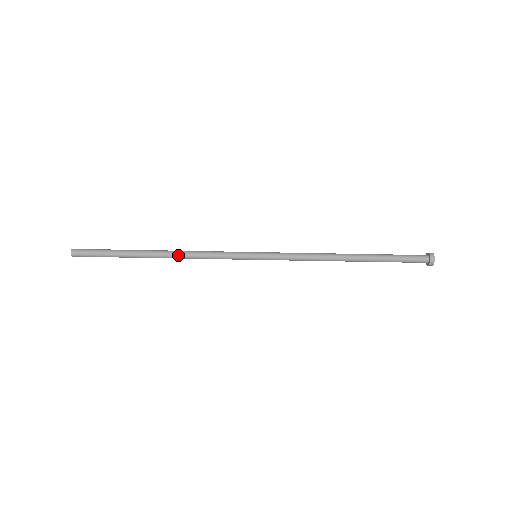
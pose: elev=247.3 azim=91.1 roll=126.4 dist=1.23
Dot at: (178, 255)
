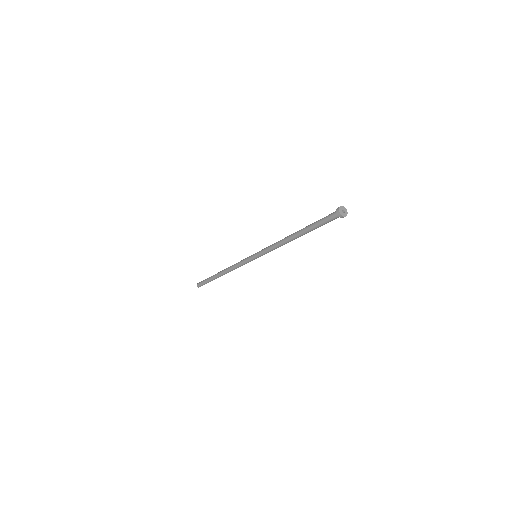
Dot at: (228, 272)
